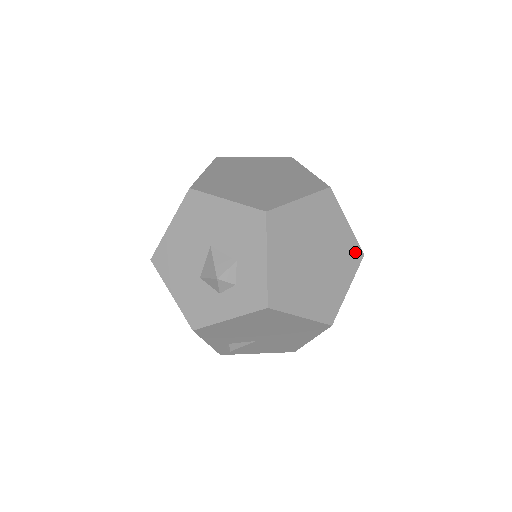
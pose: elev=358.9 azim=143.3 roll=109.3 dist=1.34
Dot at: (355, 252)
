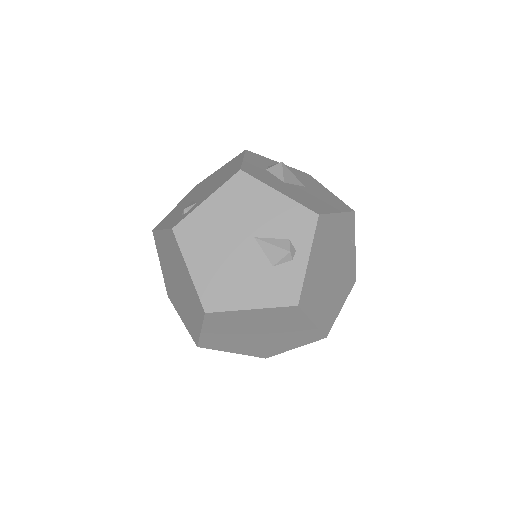
Dot at: (286, 311)
